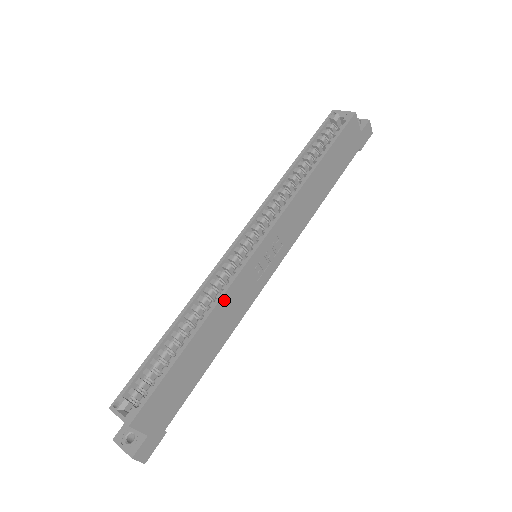
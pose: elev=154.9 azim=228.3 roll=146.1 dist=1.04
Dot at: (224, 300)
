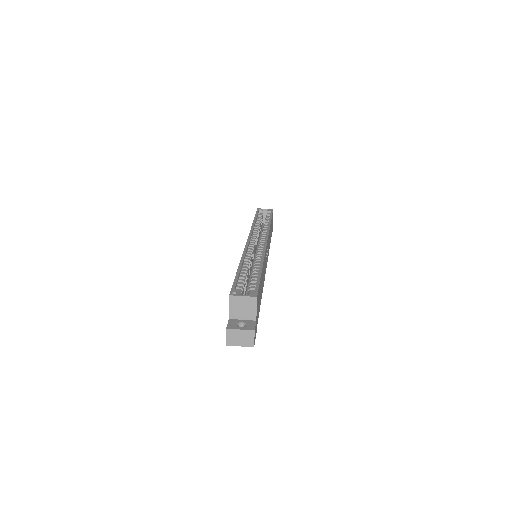
Dot at: (264, 259)
